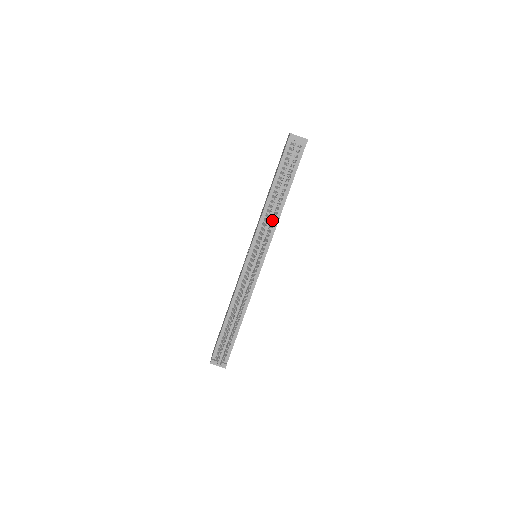
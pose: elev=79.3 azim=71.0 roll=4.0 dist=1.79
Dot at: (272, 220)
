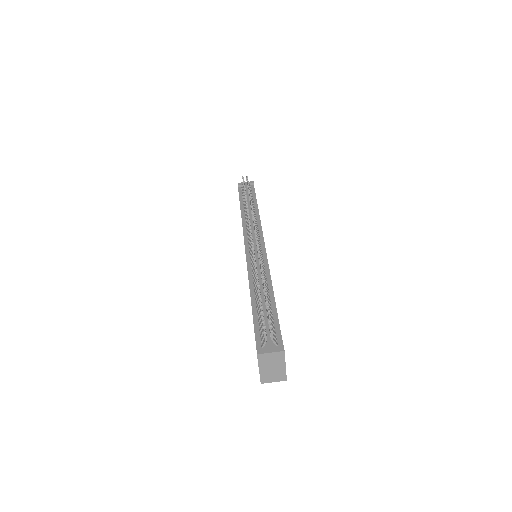
Dot at: occluded
